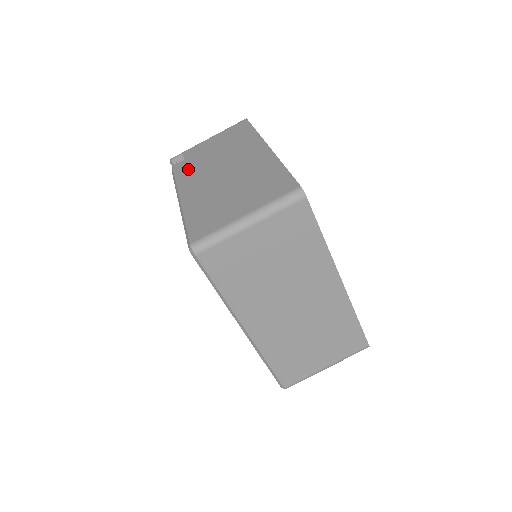
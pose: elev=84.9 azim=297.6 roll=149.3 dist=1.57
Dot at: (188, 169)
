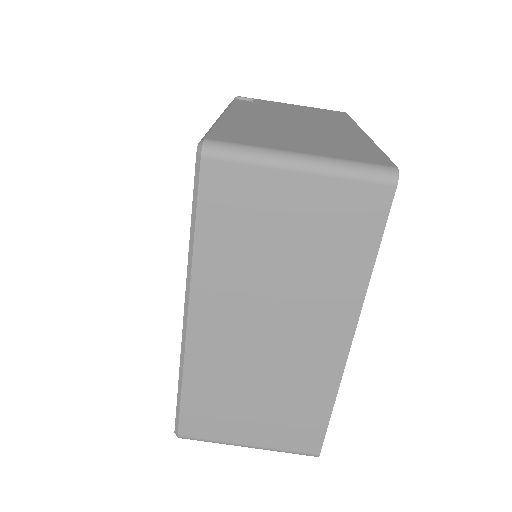
Dot at: (252, 106)
